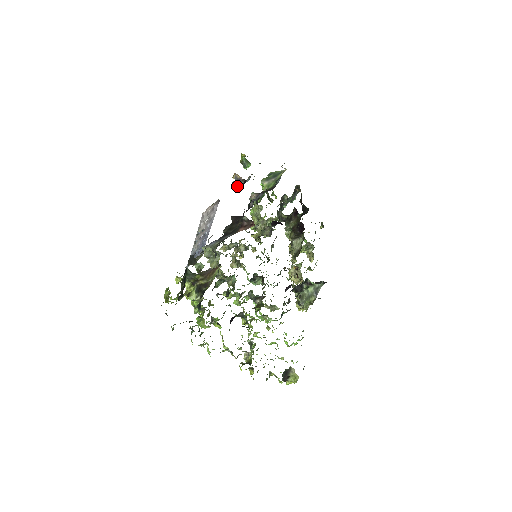
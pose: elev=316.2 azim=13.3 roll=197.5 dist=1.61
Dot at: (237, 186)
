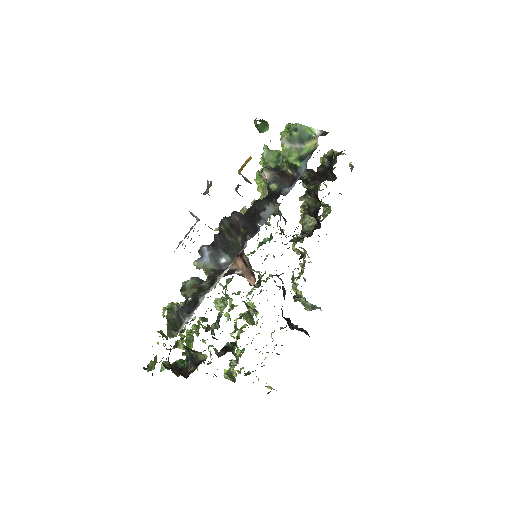
Dot at: (242, 196)
